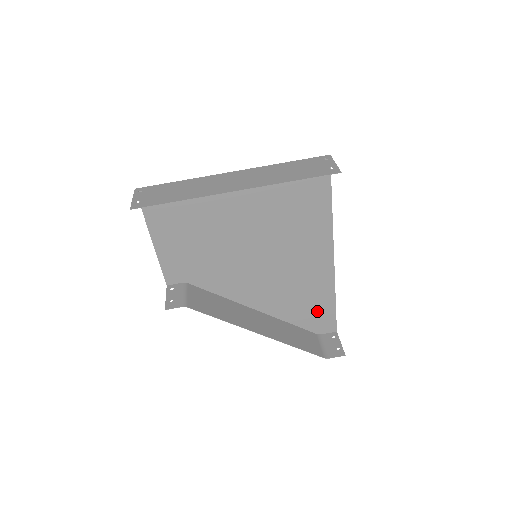
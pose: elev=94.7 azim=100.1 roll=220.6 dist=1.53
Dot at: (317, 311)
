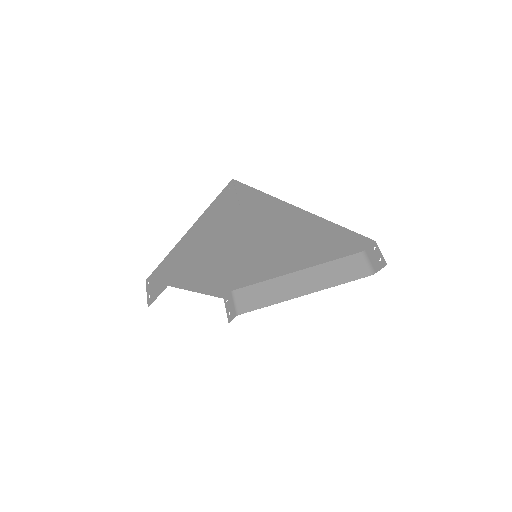
Dot at: (343, 243)
